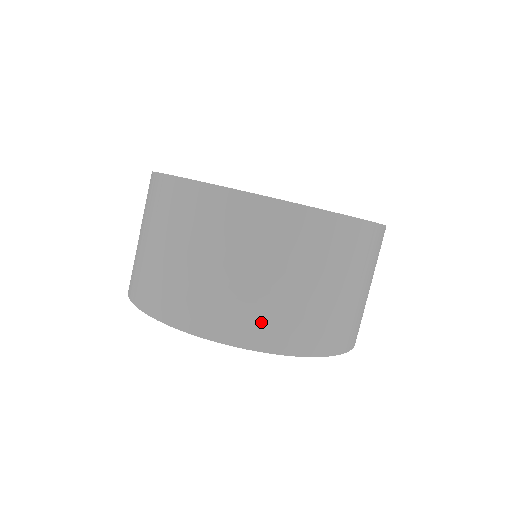
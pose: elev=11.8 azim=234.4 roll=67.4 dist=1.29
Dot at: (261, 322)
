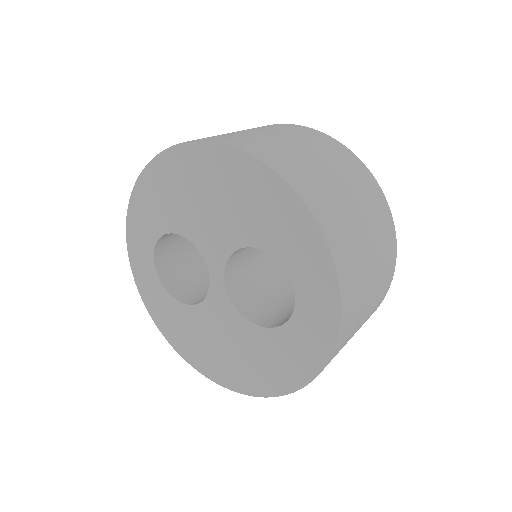
Dot at: (338, 225)
